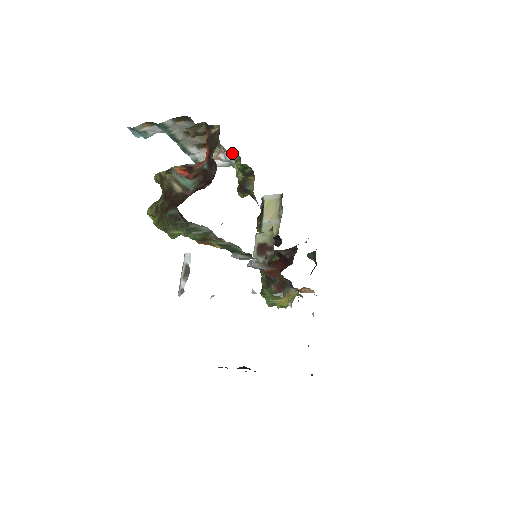
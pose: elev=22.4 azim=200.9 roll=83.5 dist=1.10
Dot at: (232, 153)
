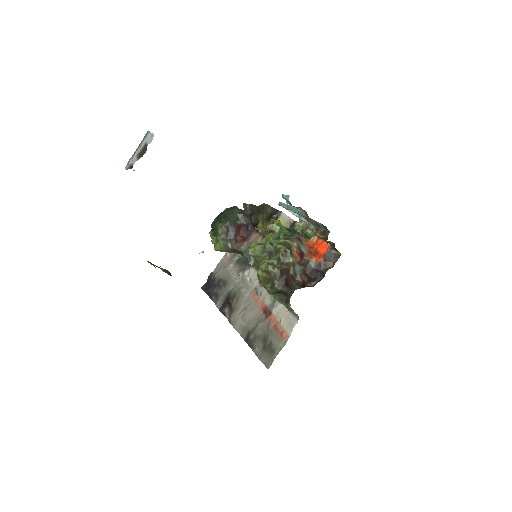
Dot at: occluded
